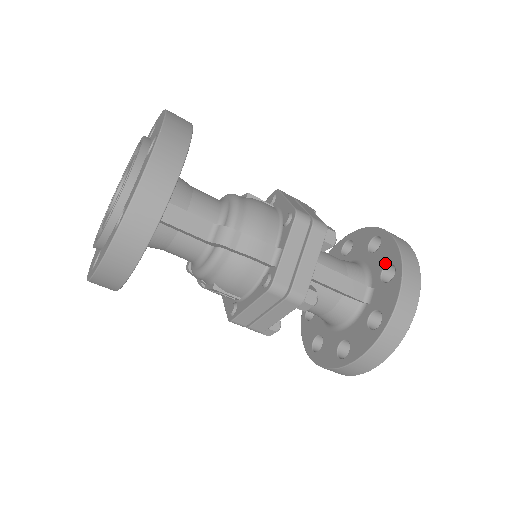
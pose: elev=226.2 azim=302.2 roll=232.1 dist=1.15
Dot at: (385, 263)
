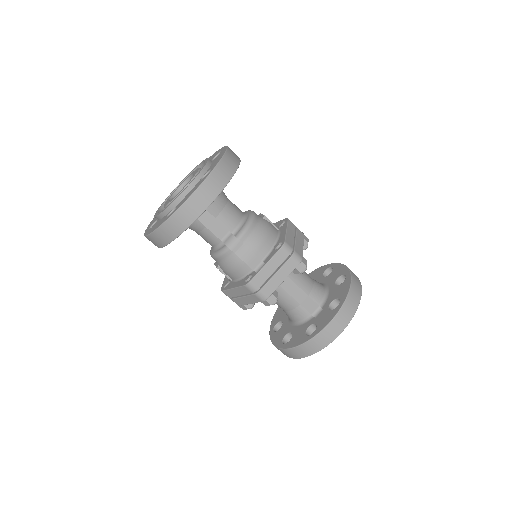
Dot at: (337, 297)
